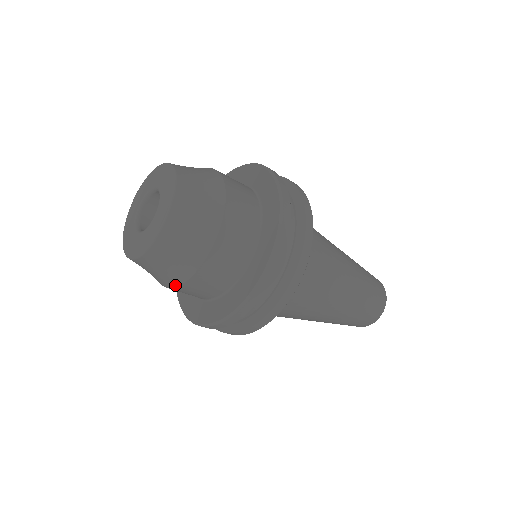
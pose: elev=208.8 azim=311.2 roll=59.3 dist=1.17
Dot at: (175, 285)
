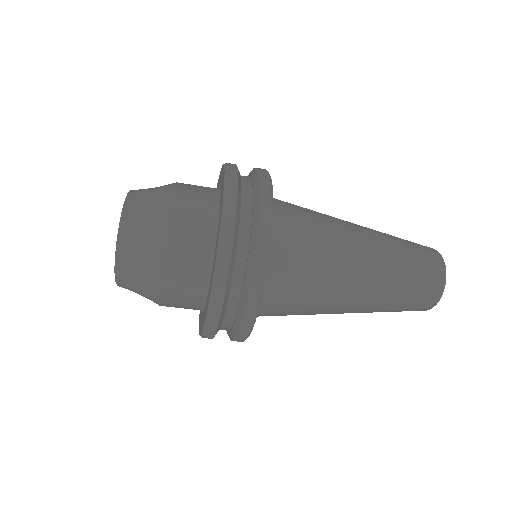
Dot at: occluded
